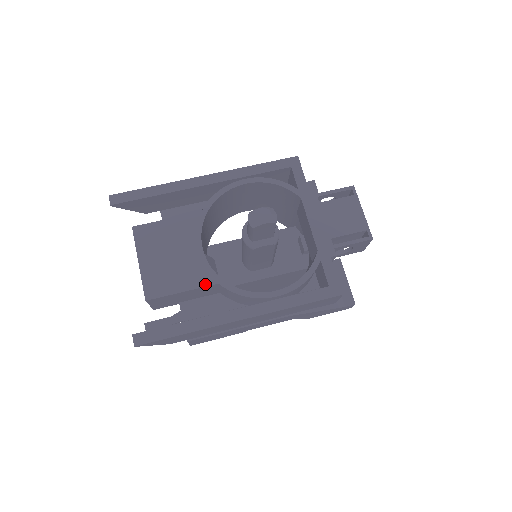
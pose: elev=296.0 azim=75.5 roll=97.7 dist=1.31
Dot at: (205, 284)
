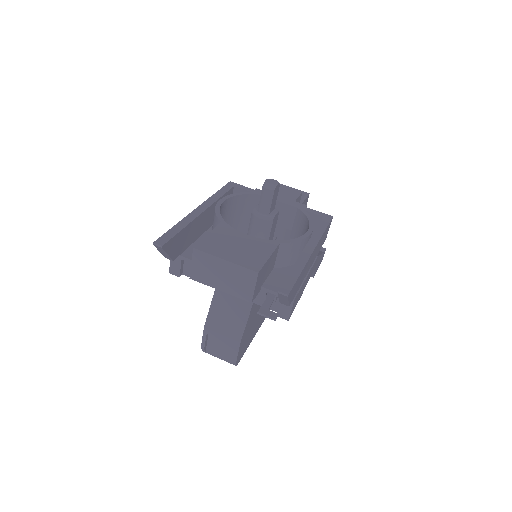
Dot at: (274, 247)
